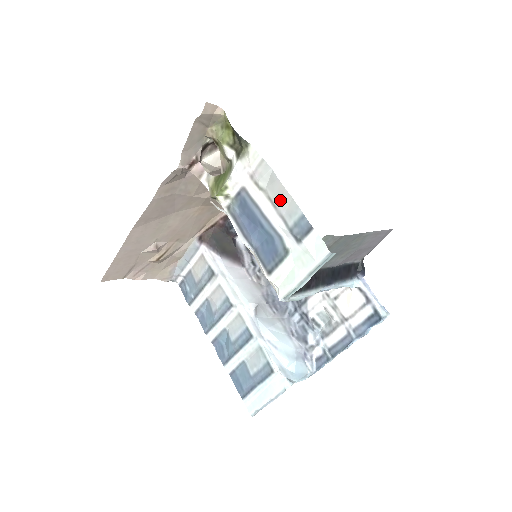
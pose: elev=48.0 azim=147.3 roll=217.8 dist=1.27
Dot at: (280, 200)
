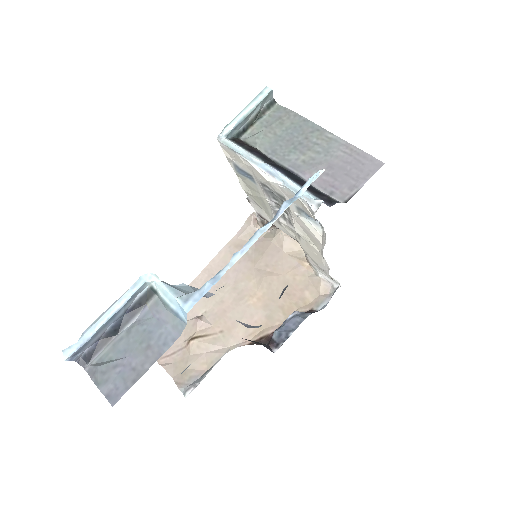
Dot at: occluded
